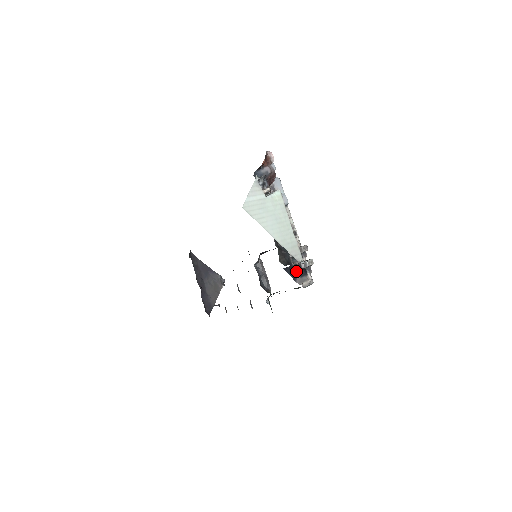
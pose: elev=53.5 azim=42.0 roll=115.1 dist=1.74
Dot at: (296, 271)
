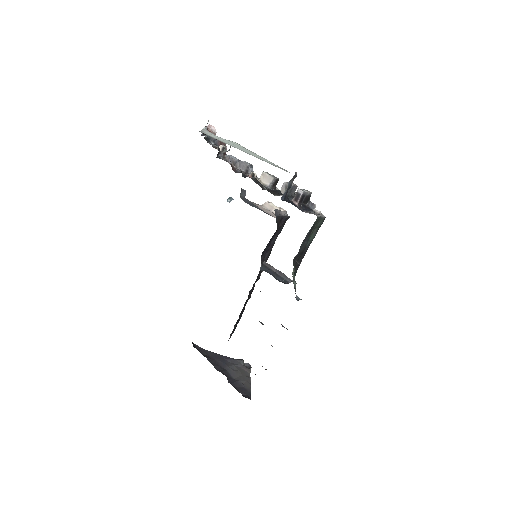
Dot at: (298, 206)
